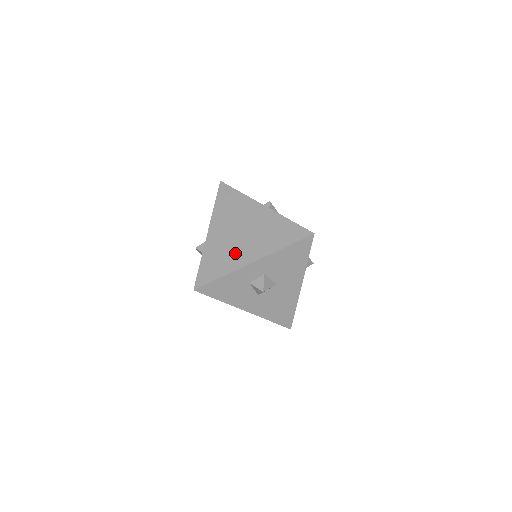
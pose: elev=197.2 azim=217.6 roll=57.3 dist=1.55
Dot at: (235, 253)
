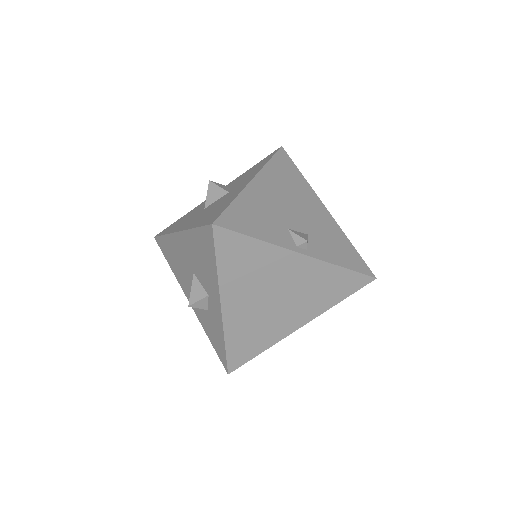
Dot at: (273, 324)
